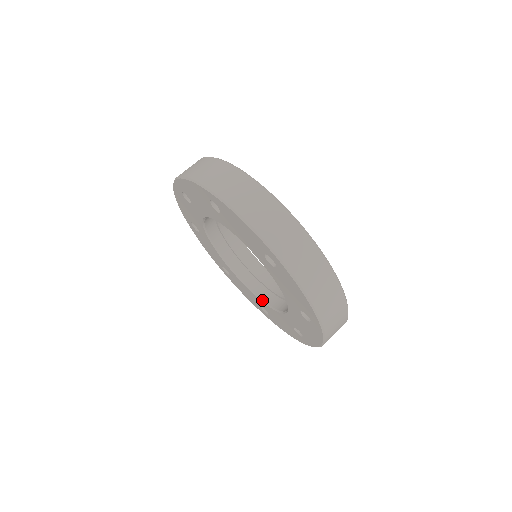
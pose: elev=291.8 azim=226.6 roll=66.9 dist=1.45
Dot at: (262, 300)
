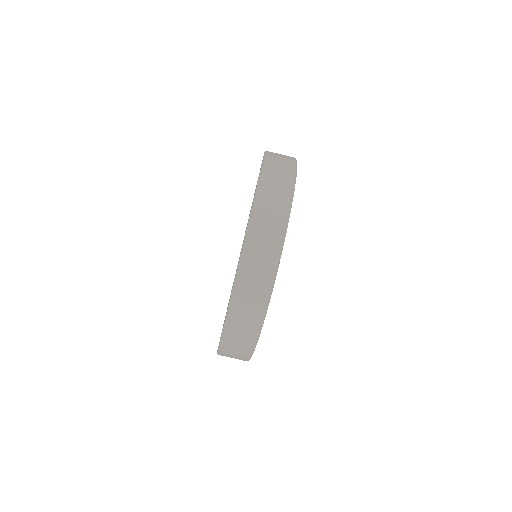
Dot at: occluded
